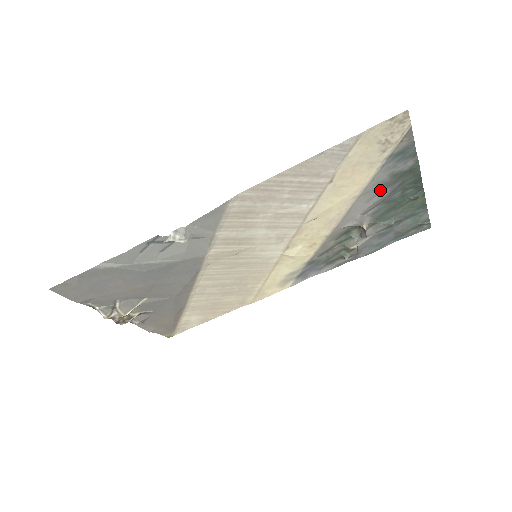
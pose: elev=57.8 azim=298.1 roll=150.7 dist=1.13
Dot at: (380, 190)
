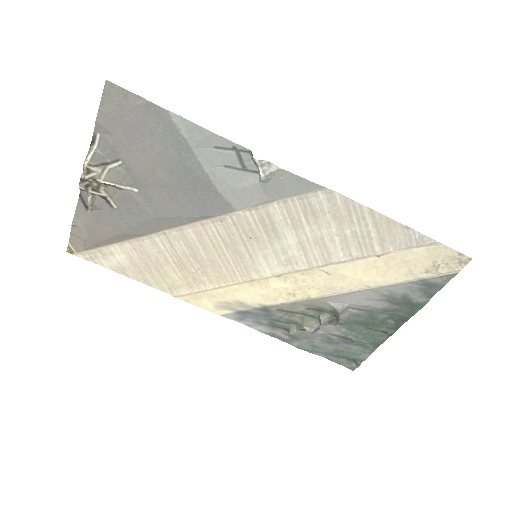
Dot at: (384, 299)
